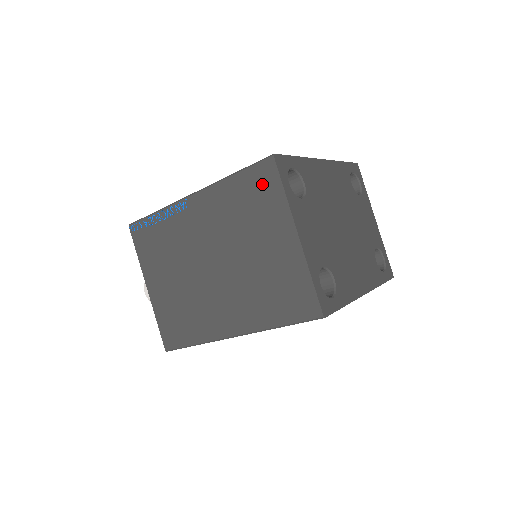
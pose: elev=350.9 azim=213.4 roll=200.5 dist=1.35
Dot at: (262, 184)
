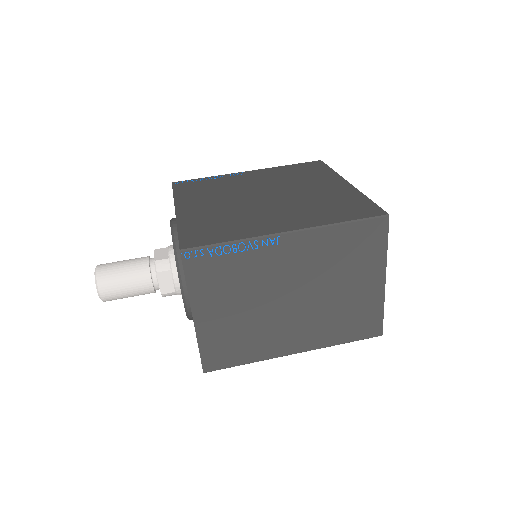
Dot at: (370, 237)
